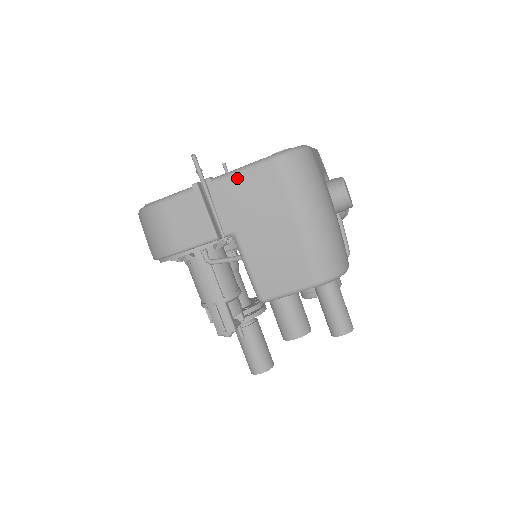
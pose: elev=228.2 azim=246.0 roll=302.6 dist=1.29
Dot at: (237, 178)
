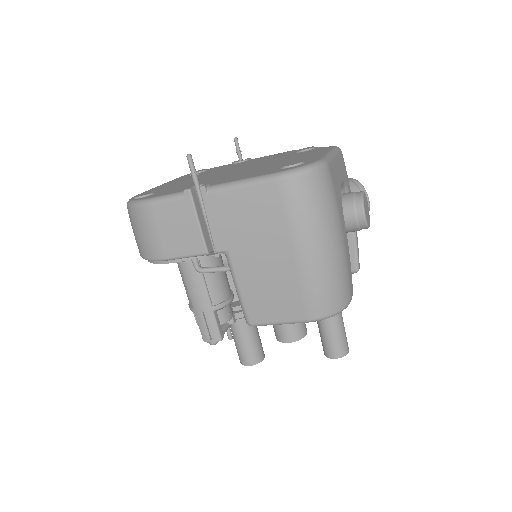
Dot at: (236, 192)
